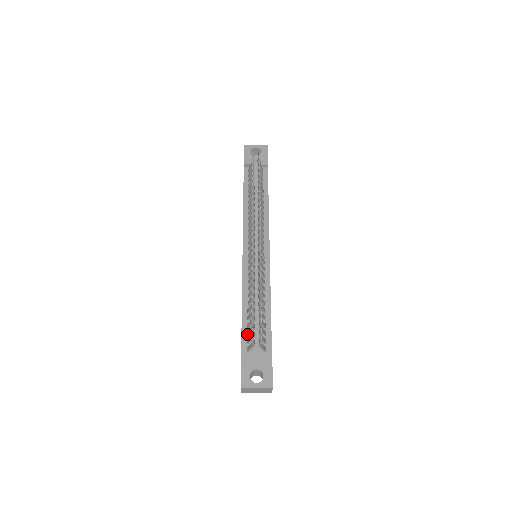
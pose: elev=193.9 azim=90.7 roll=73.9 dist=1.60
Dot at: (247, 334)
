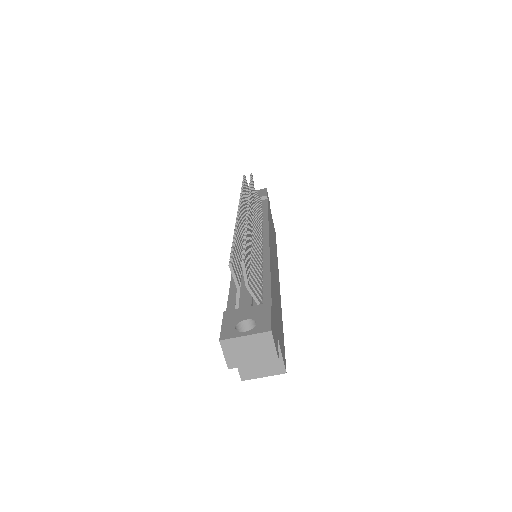
Dot at: occluded
